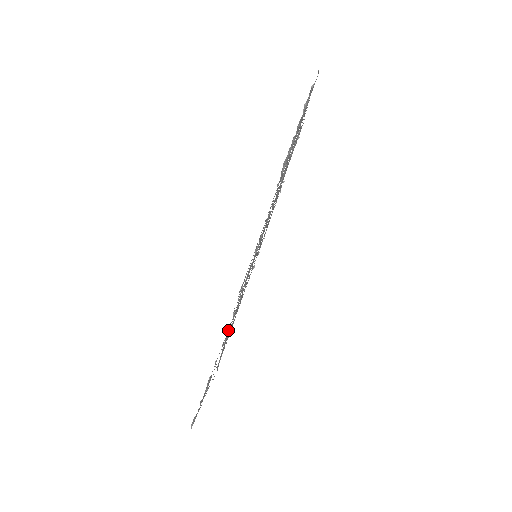
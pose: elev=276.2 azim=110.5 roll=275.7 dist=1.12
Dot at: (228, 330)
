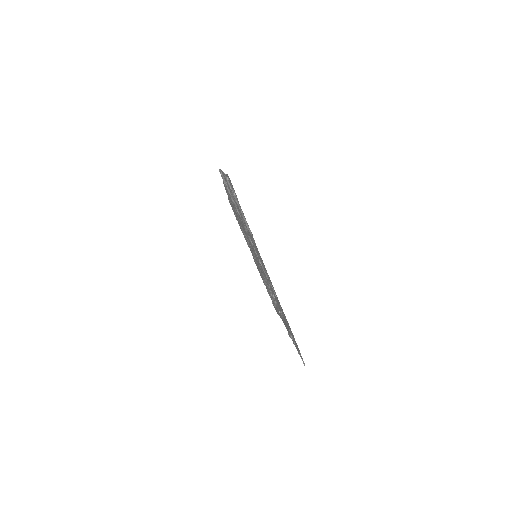
Dot at: (283, 313)
